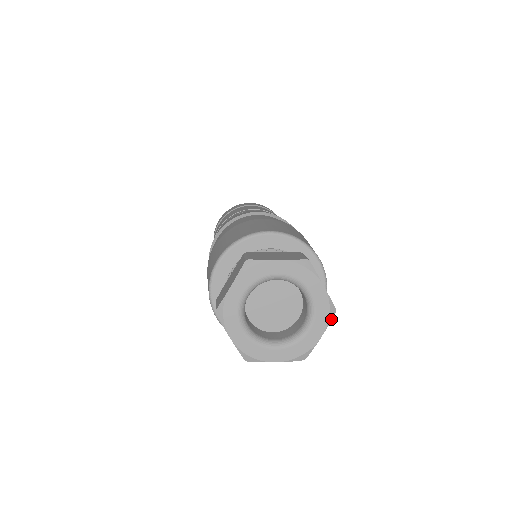
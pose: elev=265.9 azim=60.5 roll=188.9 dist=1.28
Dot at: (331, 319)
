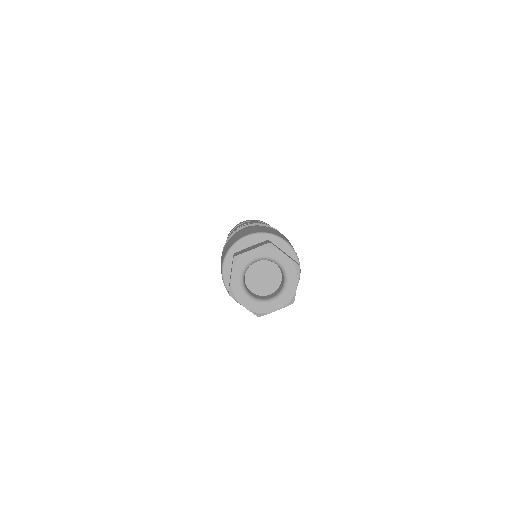
Dot at: (288, 305)
